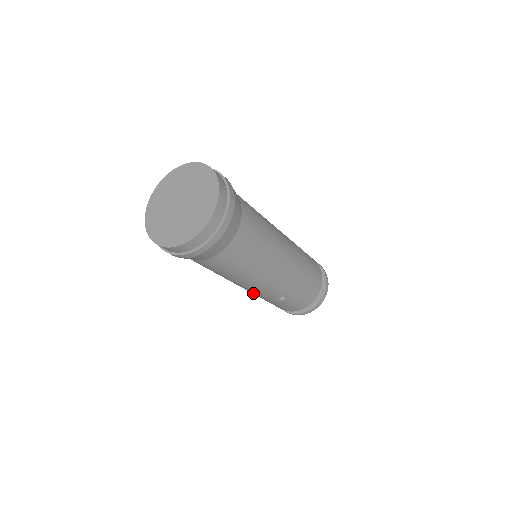
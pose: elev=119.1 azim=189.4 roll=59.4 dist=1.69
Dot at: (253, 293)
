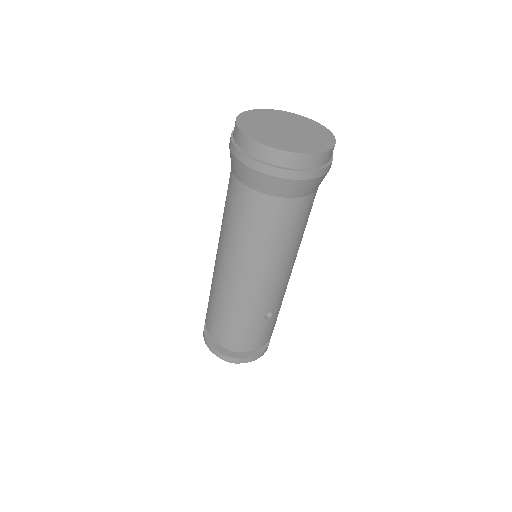
Dot at: (251, 298)
